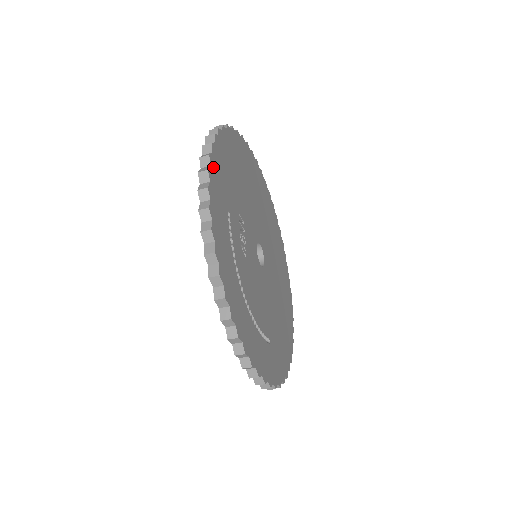
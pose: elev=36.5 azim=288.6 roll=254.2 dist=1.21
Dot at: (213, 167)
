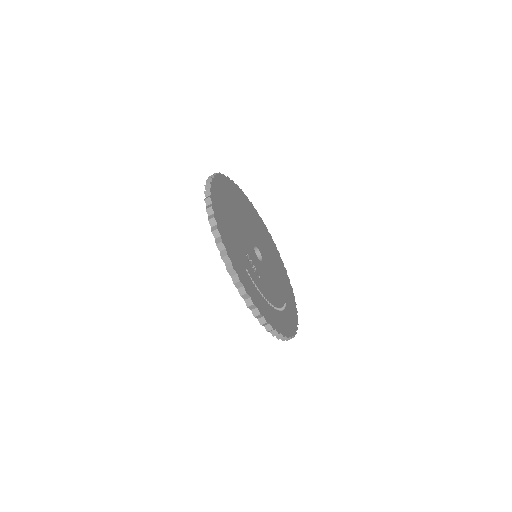
Dot at: (231, 258)
